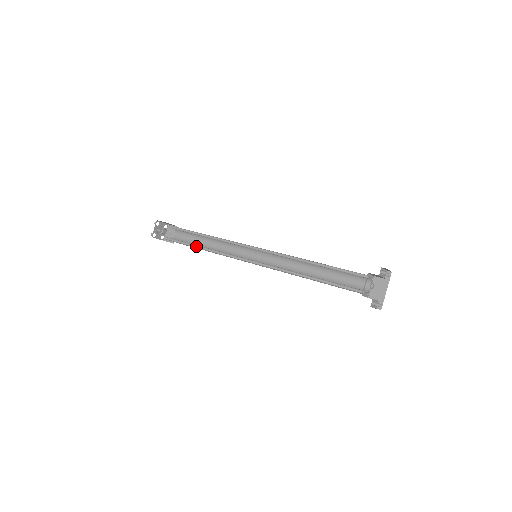
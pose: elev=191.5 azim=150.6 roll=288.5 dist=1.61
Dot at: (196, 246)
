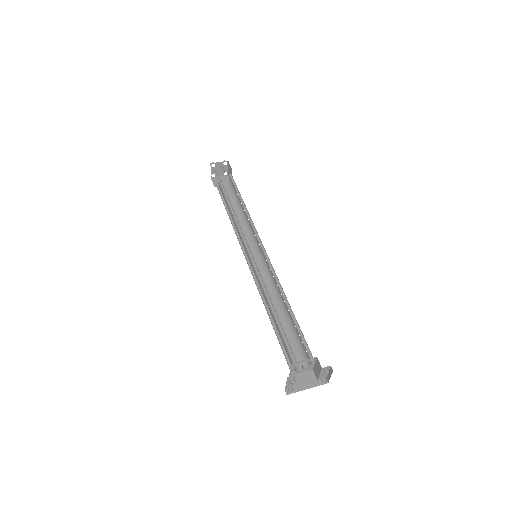
Dot at: (229, 202)
